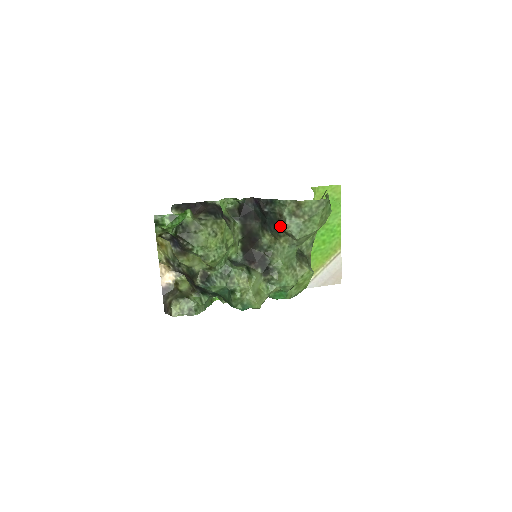
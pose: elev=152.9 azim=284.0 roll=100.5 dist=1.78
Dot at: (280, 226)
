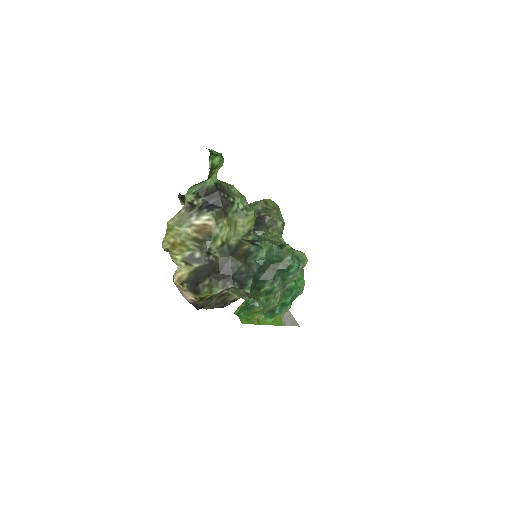
Dot at: (264, 217)
